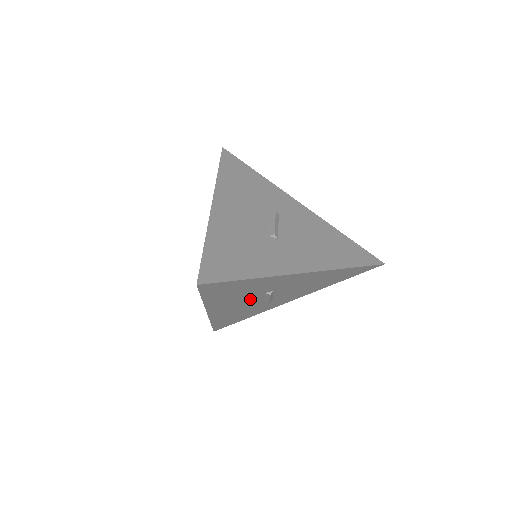
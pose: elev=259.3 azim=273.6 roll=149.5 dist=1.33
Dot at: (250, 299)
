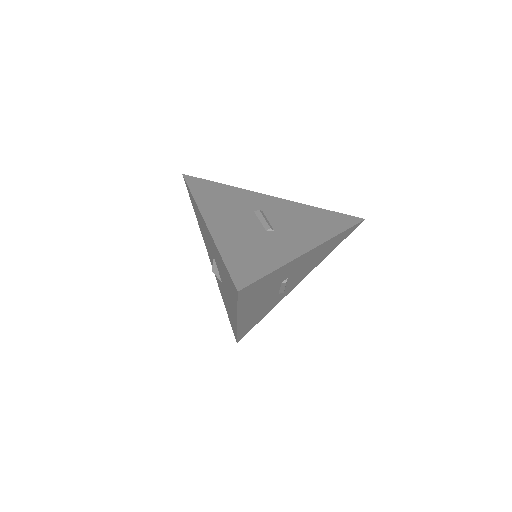
Dot at: (270, 294)
